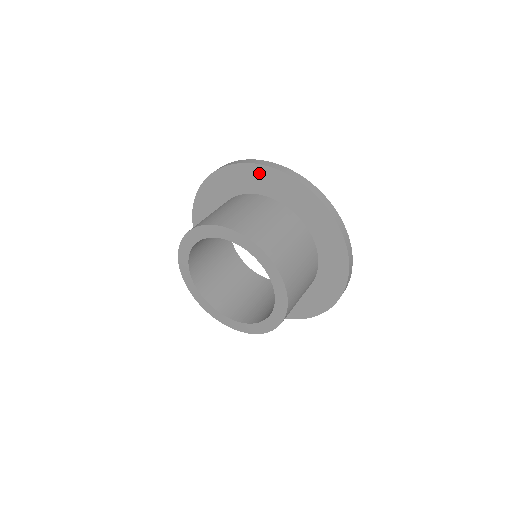
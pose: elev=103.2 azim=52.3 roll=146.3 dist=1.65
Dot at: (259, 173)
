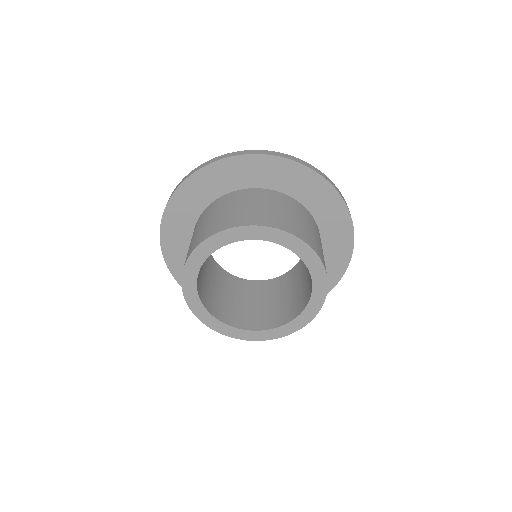
Dot at: (222, 169)
